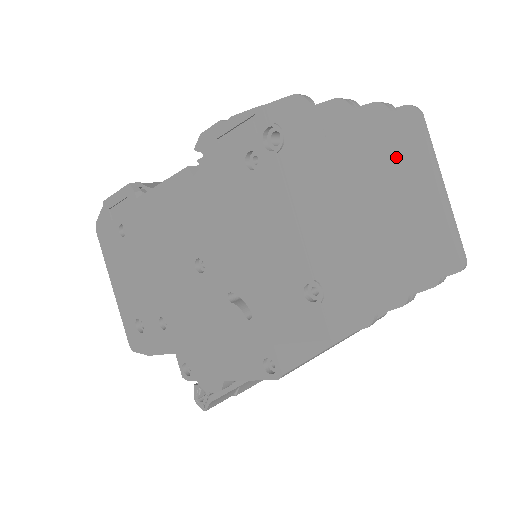
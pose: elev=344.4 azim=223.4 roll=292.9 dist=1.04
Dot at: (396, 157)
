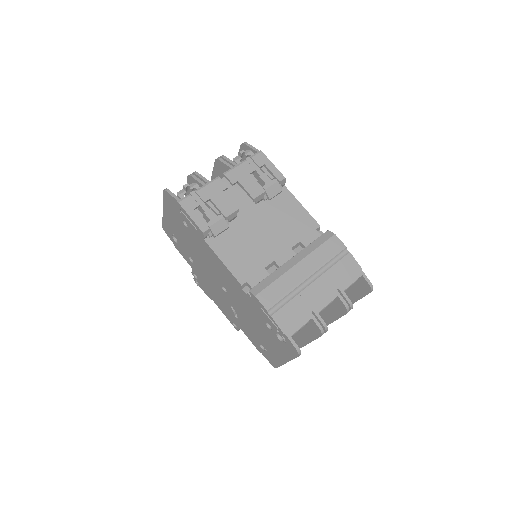
Dot at: (336, 316)
